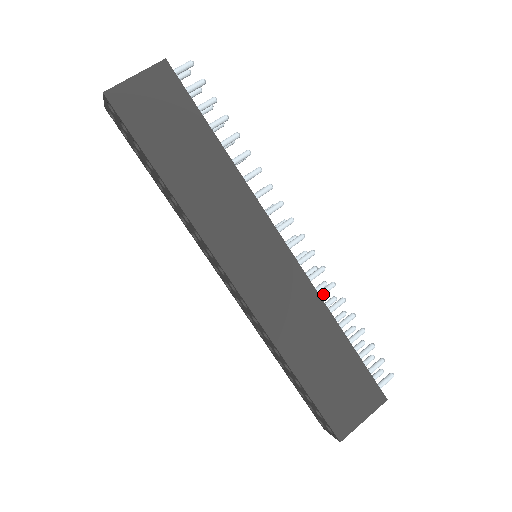
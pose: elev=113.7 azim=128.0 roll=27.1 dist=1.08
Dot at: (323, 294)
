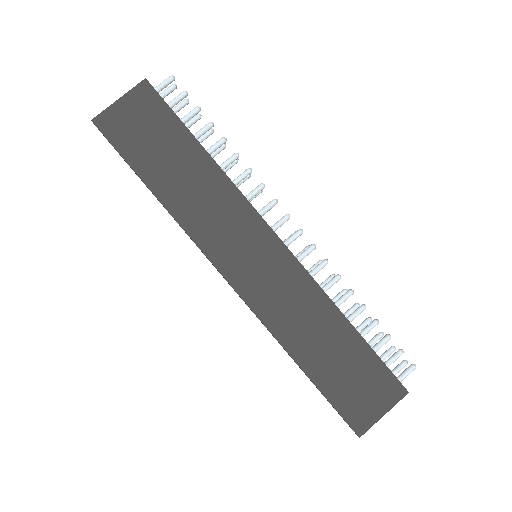
Dot at: (328, 288)
